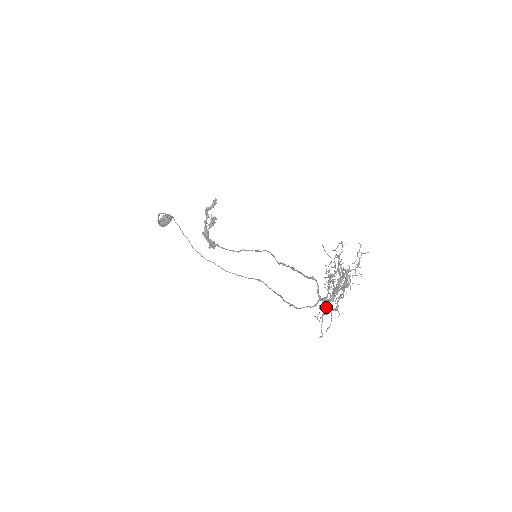
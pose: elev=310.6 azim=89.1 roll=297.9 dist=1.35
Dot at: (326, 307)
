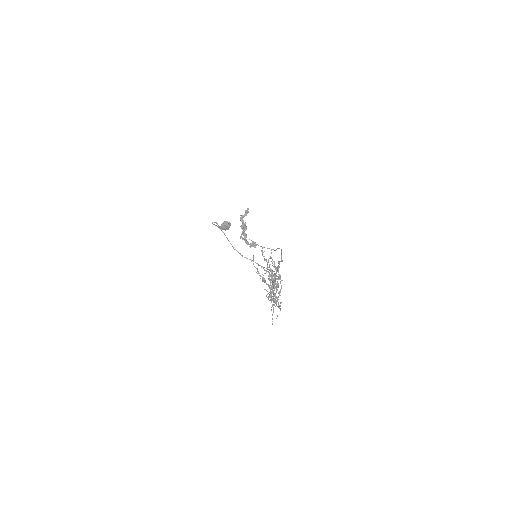
Dot at: (272, 300)
